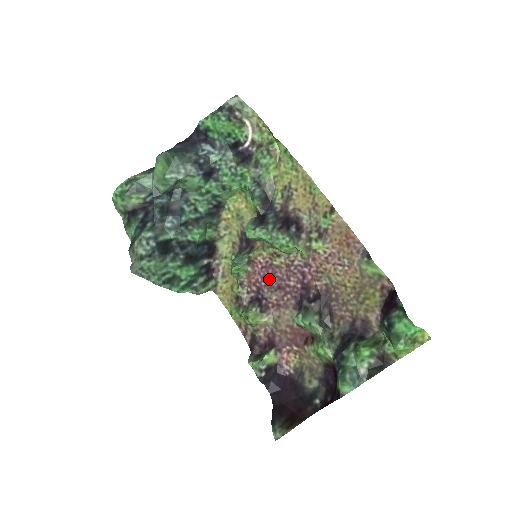
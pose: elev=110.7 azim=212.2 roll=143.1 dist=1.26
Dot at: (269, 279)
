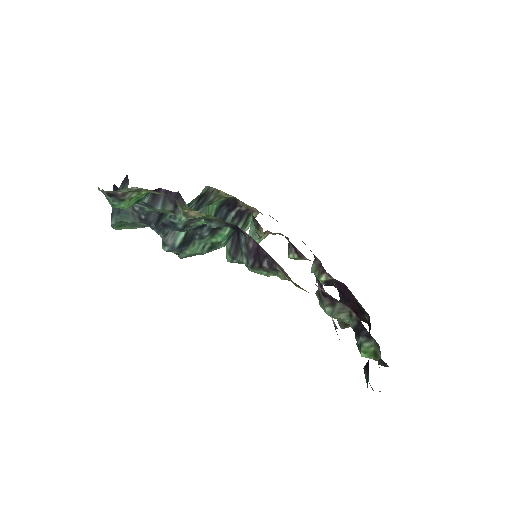
Dot at: occluded
